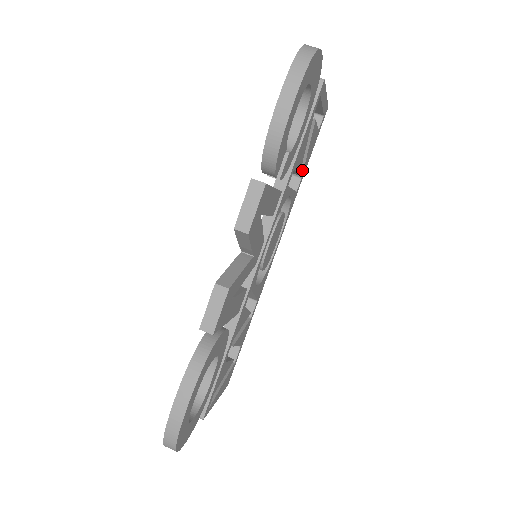
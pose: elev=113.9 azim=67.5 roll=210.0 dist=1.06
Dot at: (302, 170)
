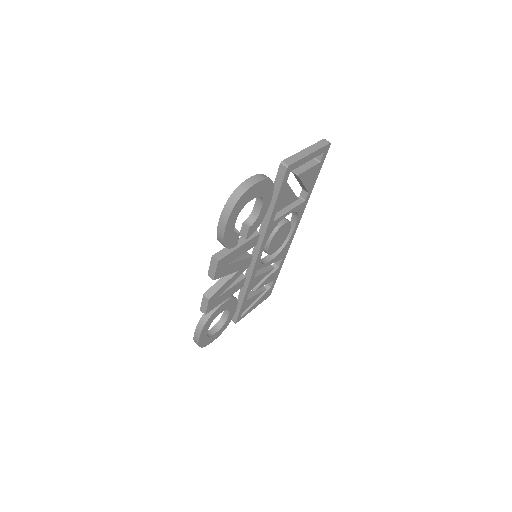
Dot at: (306, 190)
